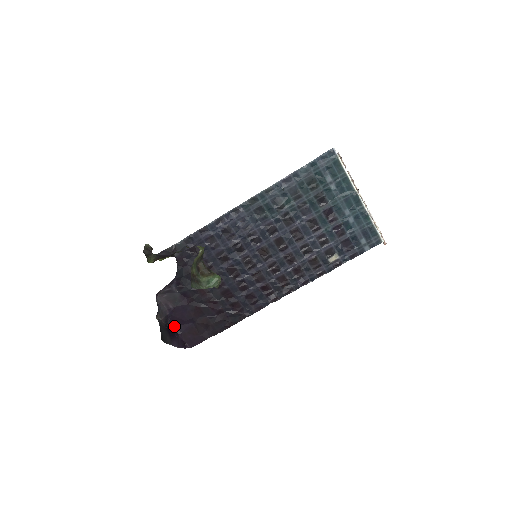
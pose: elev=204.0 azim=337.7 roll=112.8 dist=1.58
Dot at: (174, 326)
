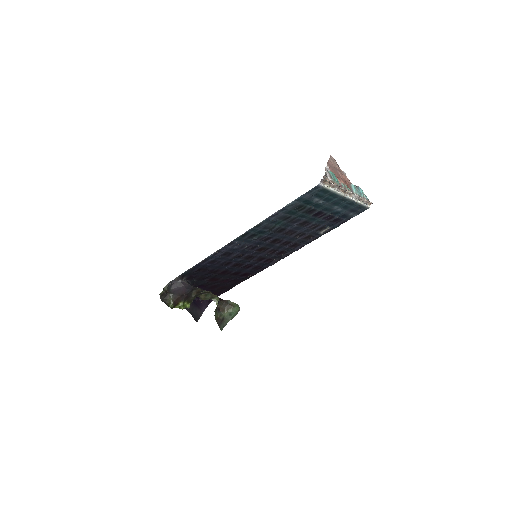
Dot at: (197, 297)
